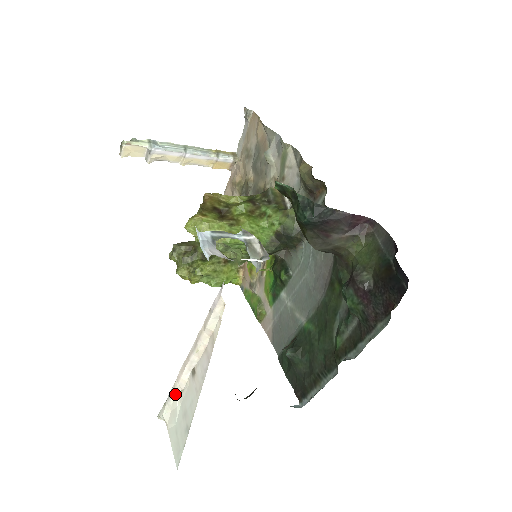
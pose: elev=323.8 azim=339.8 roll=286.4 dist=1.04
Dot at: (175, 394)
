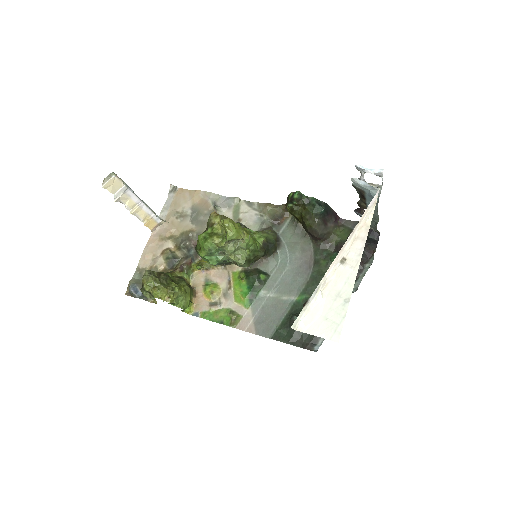
Dot at: (320, 290)
